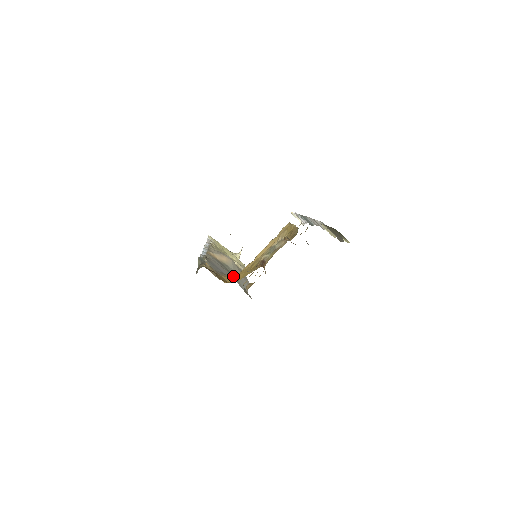
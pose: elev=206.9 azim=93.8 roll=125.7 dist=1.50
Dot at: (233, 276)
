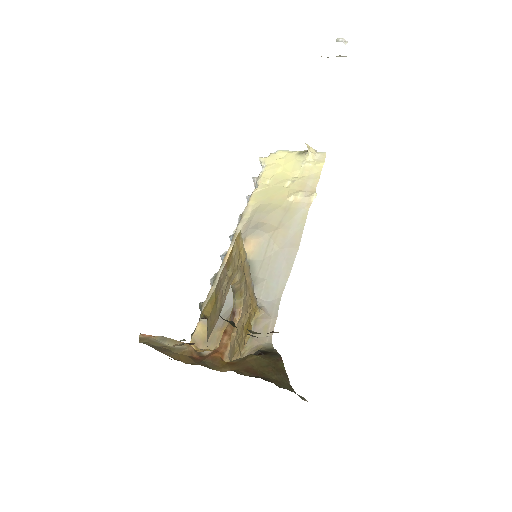
Dot at: occluded
